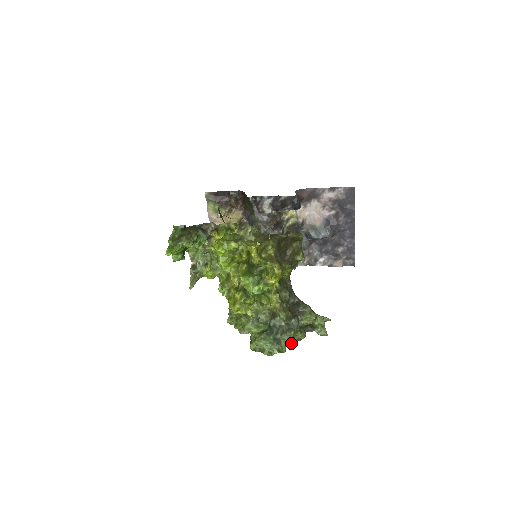
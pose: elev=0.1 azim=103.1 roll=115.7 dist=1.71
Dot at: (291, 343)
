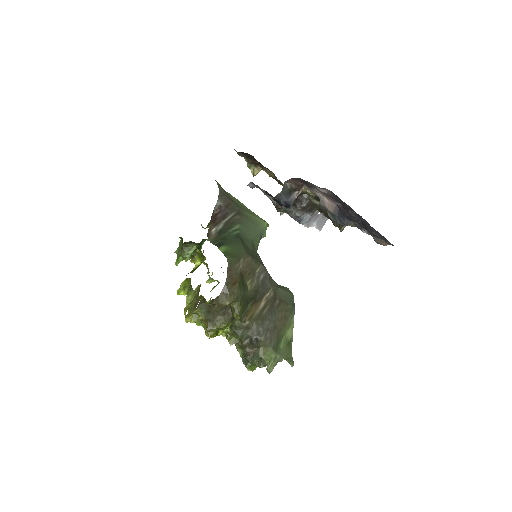
Dot at: occluded
